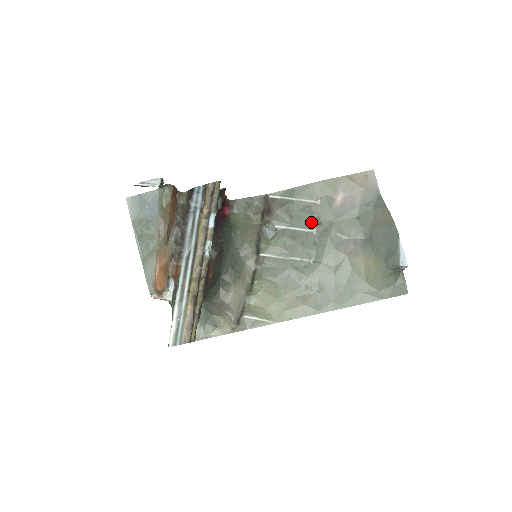
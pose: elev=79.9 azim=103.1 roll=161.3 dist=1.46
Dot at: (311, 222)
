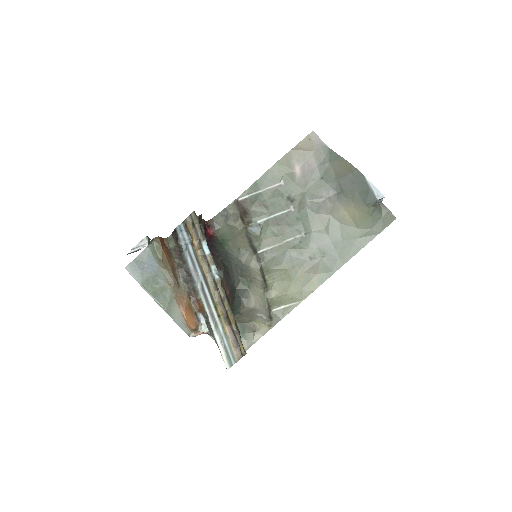
Dot at: (285, 203)
